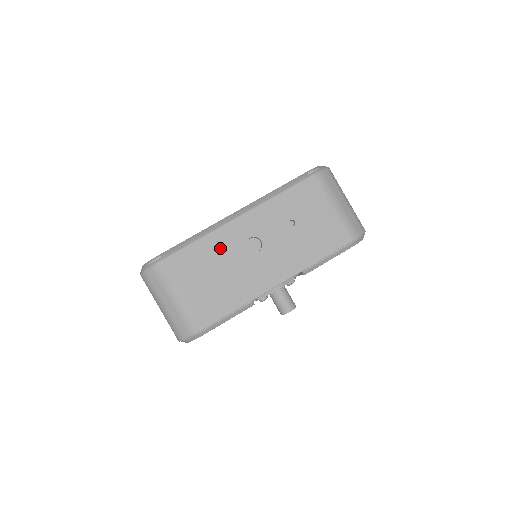
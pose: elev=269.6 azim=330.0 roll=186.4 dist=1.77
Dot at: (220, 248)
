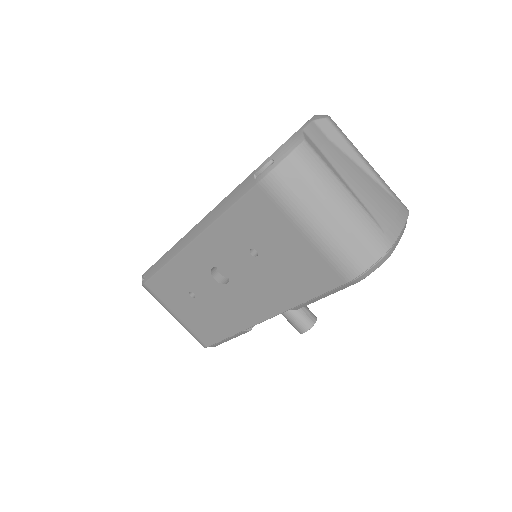
Dot at: (187, 276)
